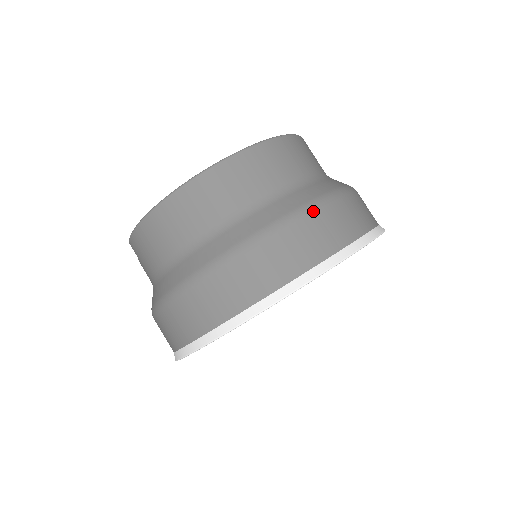
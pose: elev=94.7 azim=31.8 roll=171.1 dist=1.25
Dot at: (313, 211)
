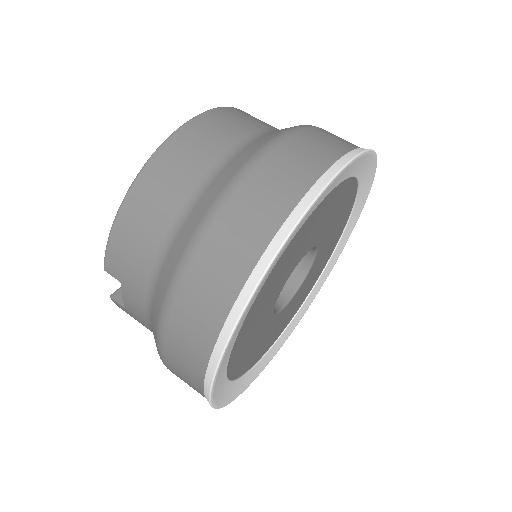
Dot at: (305, 128)
